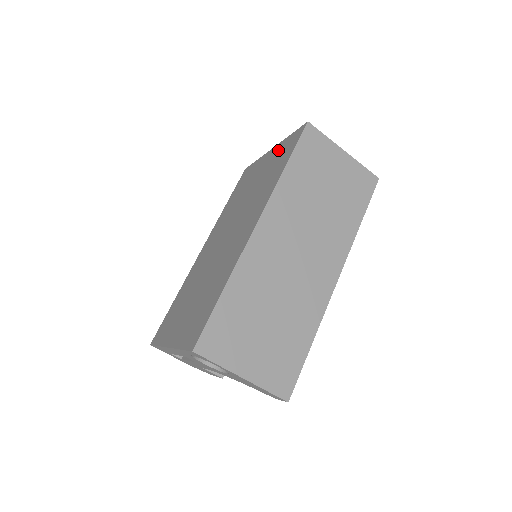
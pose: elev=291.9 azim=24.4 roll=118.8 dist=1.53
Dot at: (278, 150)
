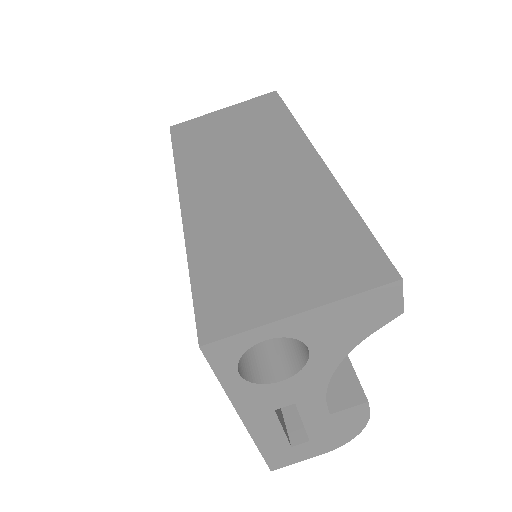
Dot at: occluded
